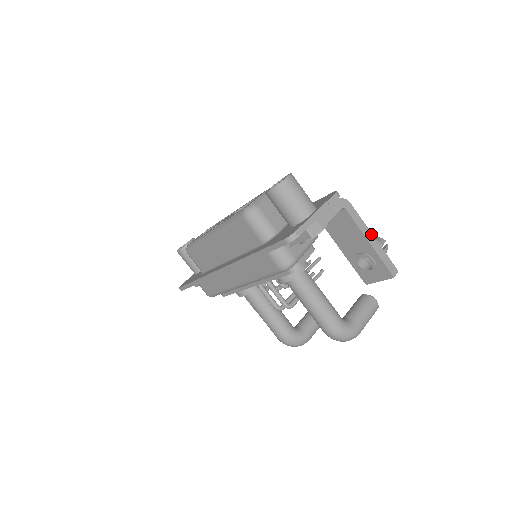
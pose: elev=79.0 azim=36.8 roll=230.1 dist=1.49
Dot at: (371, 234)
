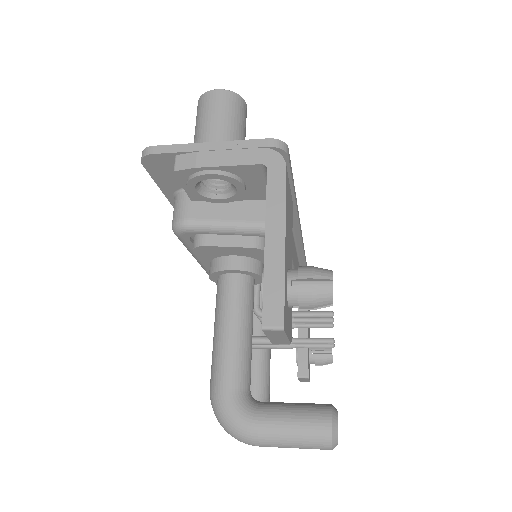
Dot at: (283, 231)
